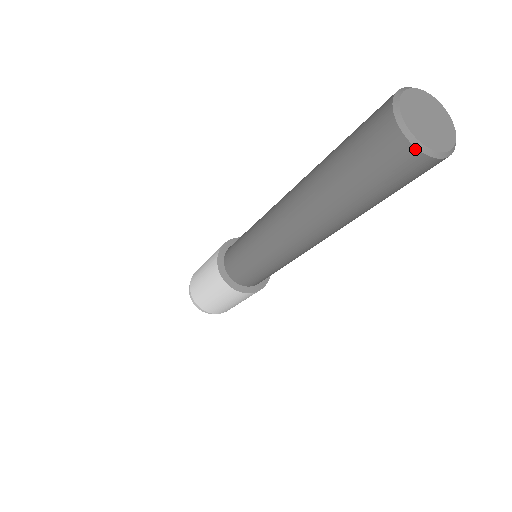
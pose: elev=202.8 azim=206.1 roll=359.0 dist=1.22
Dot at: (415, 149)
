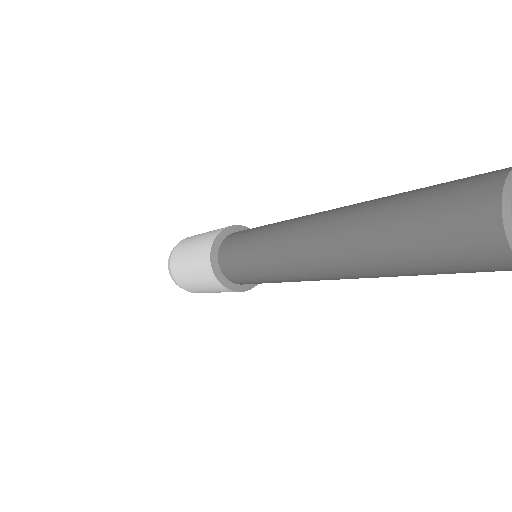
Dot at: out of frame
